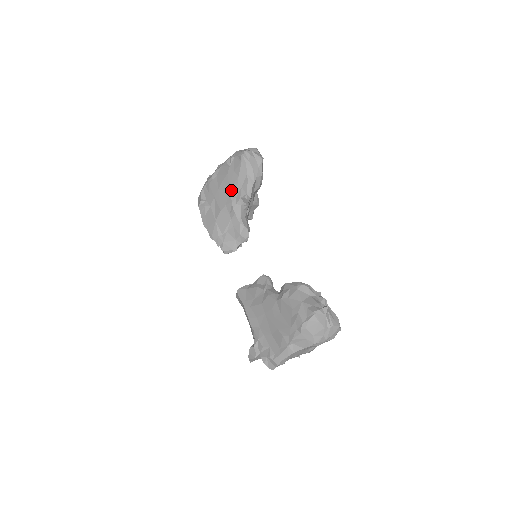
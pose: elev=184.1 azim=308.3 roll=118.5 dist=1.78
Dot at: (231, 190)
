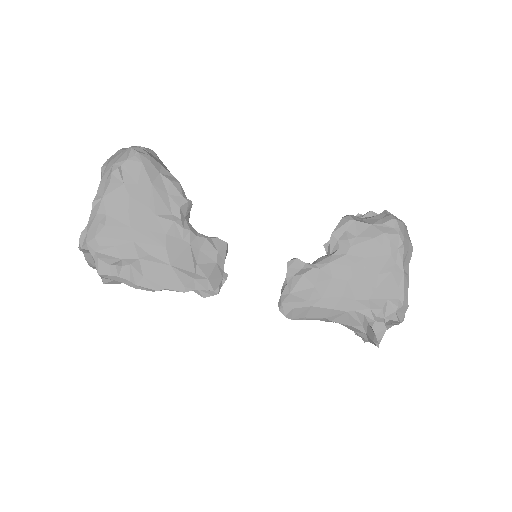
Dot at: (156, 210)
